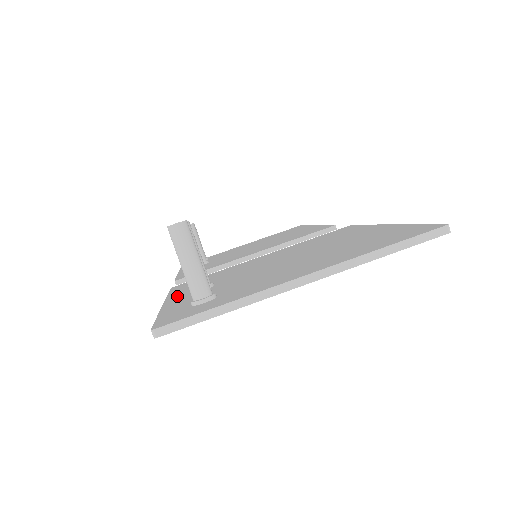
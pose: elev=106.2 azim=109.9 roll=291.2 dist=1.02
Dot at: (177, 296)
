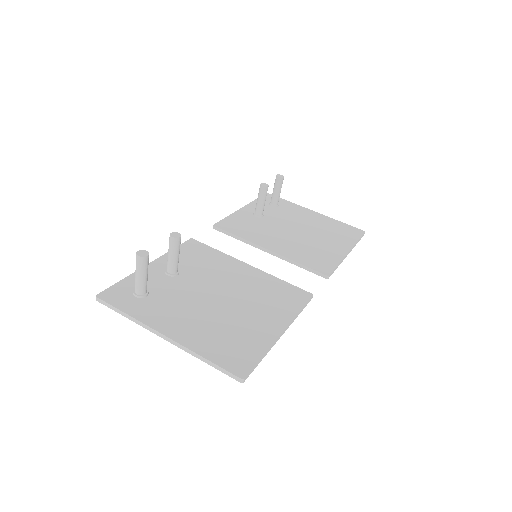
Dot at: (162, 262)
